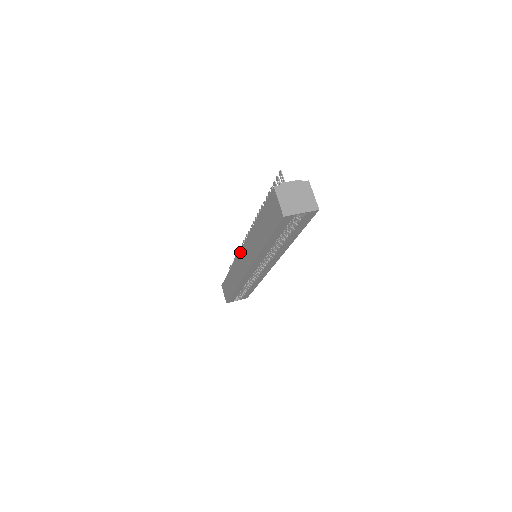
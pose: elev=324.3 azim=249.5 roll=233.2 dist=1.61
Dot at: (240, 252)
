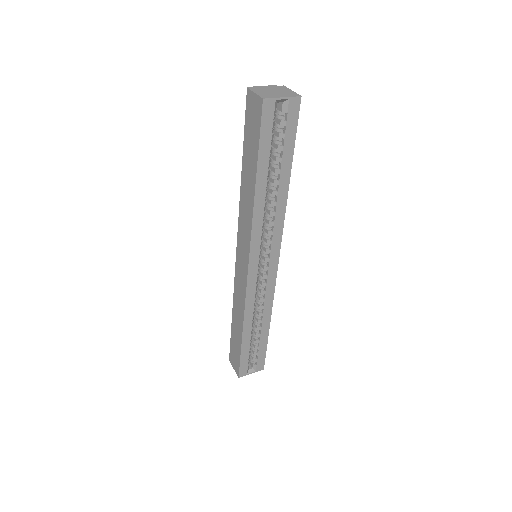
Dot at: (236, 255)
